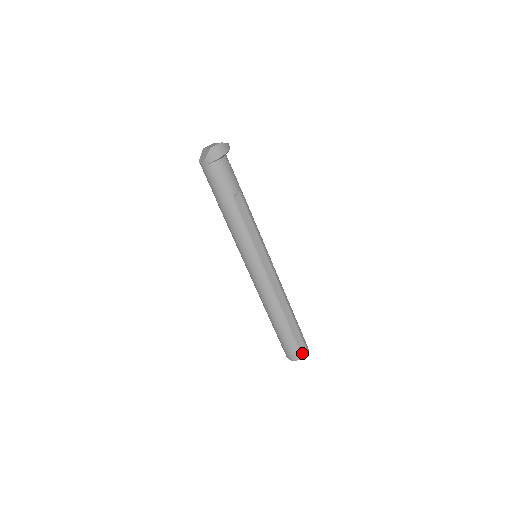
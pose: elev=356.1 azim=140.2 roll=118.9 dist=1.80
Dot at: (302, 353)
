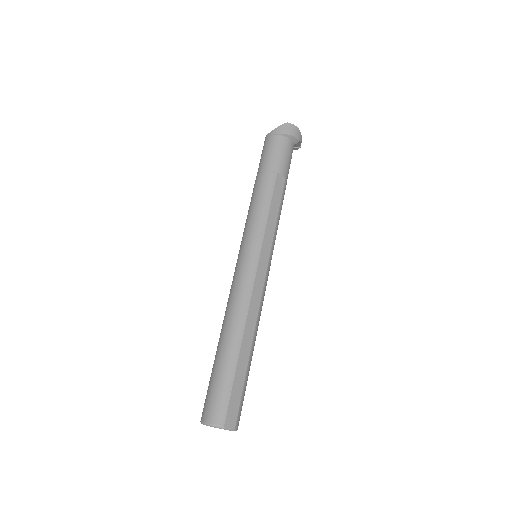
Dot at: (227, 419)
